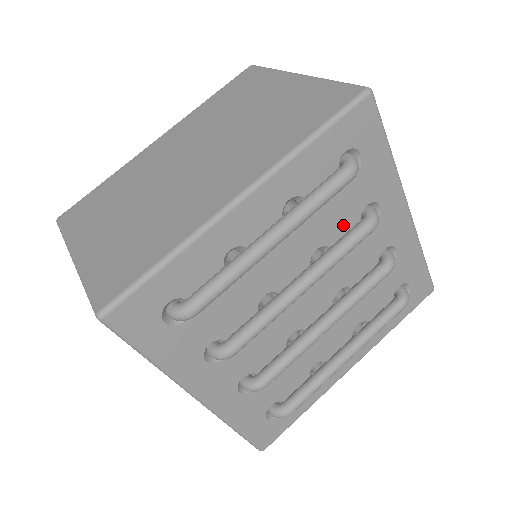
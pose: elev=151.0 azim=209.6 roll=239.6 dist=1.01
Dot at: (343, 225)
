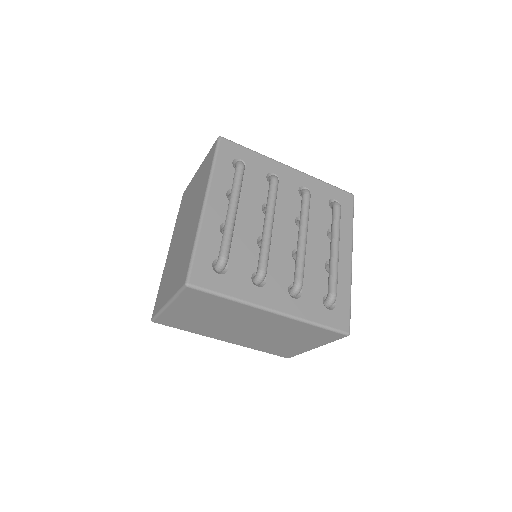
Dot at: (264, 190)
